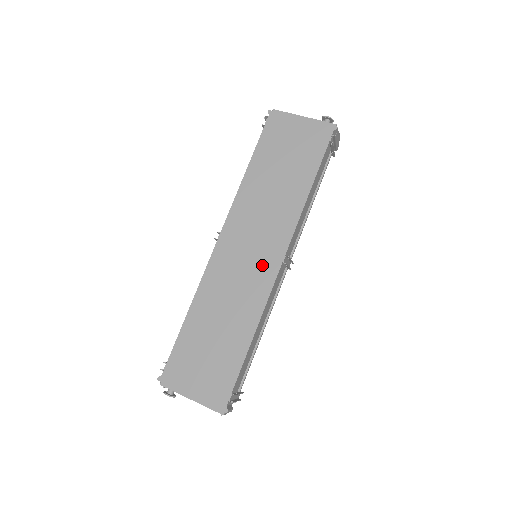
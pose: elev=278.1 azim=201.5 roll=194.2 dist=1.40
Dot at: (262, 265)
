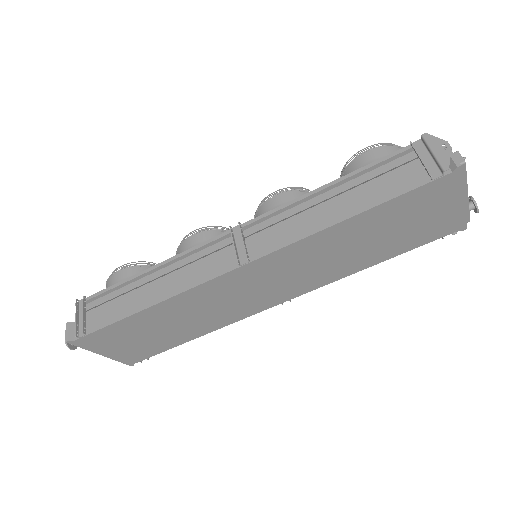
Dot at: (261, 300)
